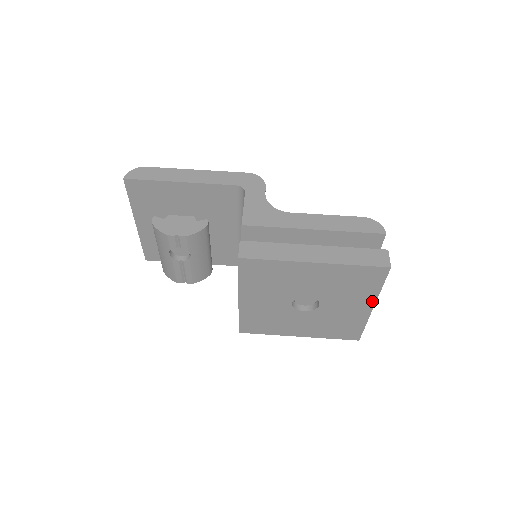
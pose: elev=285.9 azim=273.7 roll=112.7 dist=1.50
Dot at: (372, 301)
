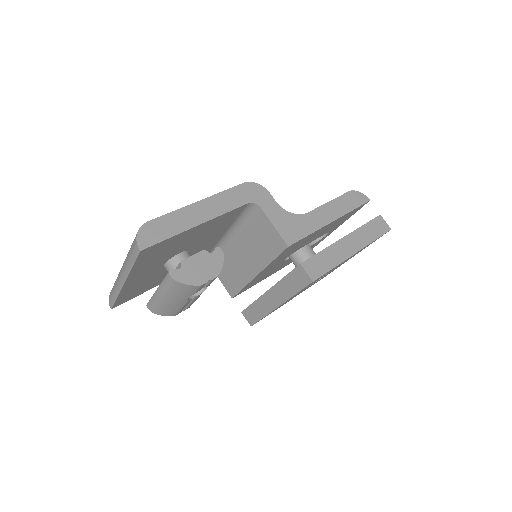
Dot at: occluded
